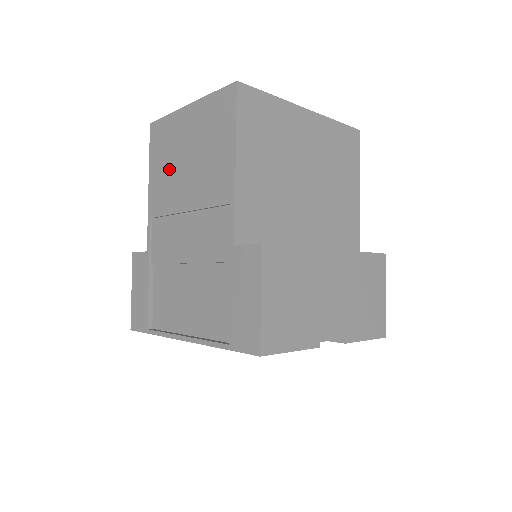
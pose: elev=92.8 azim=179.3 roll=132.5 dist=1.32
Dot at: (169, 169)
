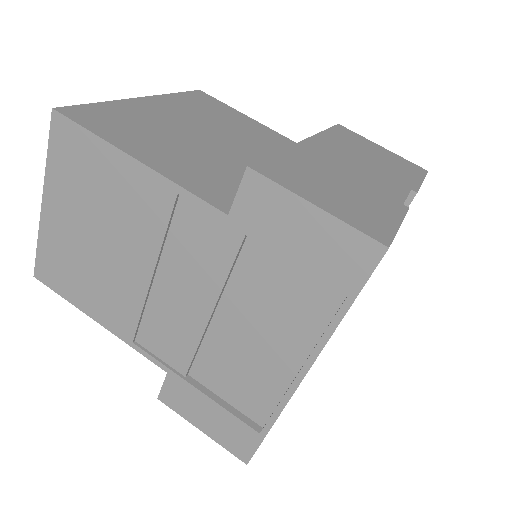
Dot at: (94, 275)
